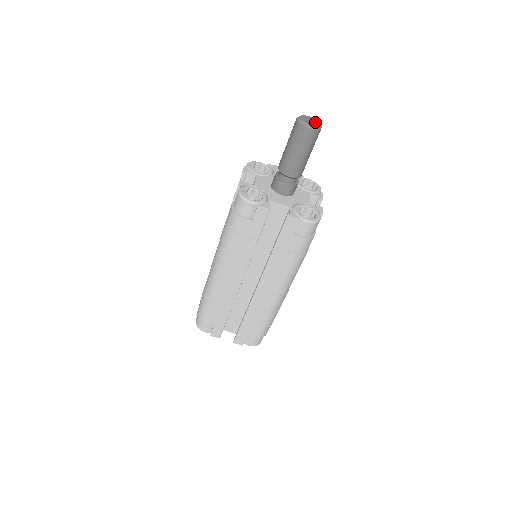
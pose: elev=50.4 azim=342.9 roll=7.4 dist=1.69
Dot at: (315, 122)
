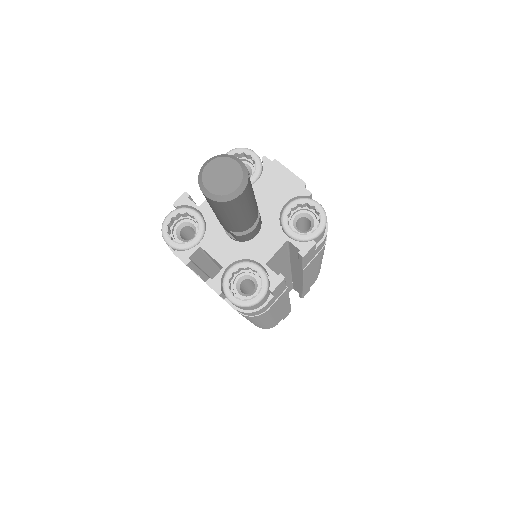
Dot at: (229, 182)
